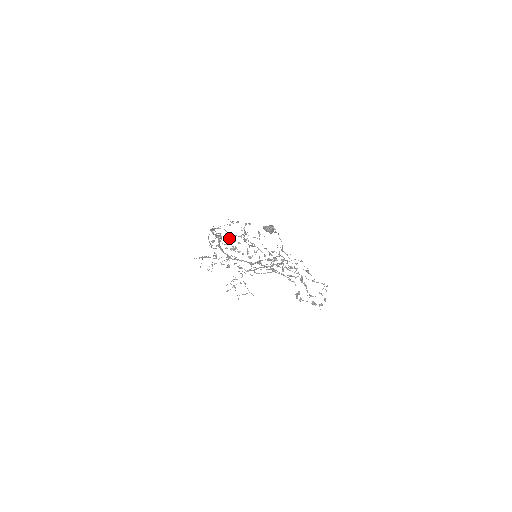
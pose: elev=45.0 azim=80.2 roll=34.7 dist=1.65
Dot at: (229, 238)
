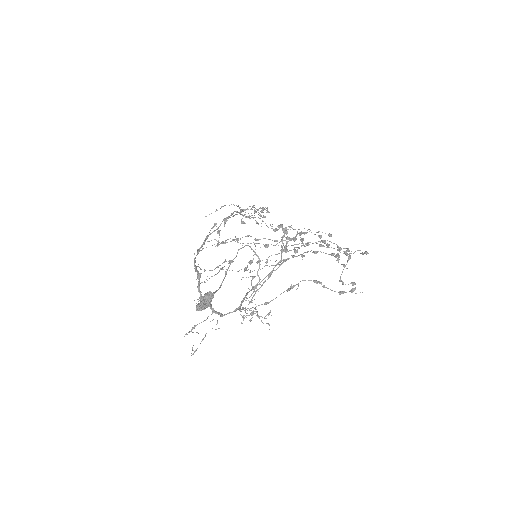
Dot at: occluded
